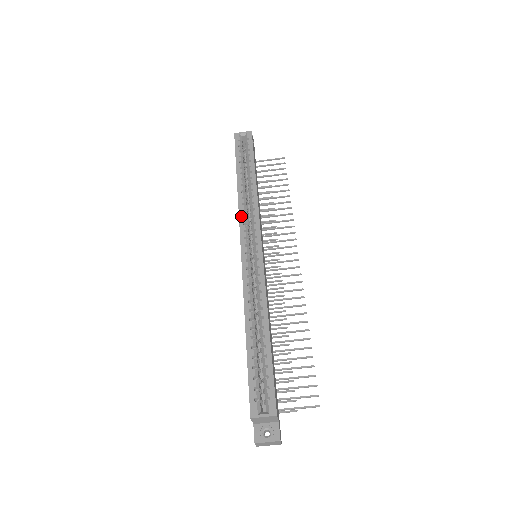
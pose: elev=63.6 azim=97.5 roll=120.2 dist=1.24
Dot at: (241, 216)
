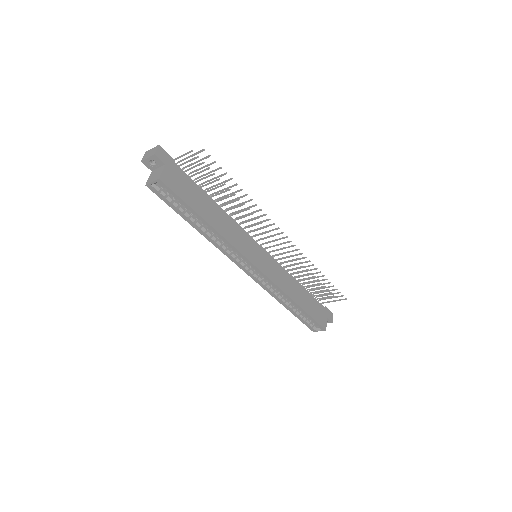
Dot at: (226, 255)
